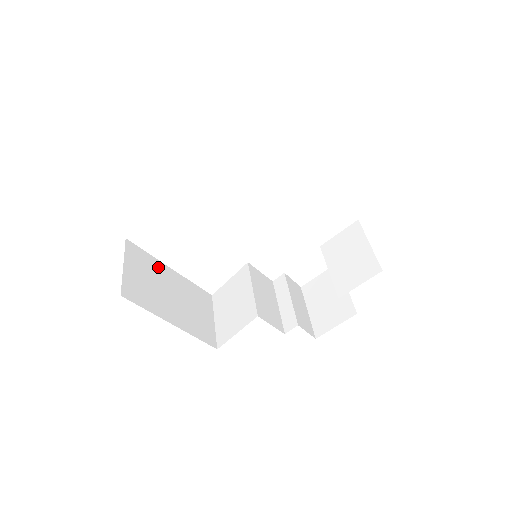
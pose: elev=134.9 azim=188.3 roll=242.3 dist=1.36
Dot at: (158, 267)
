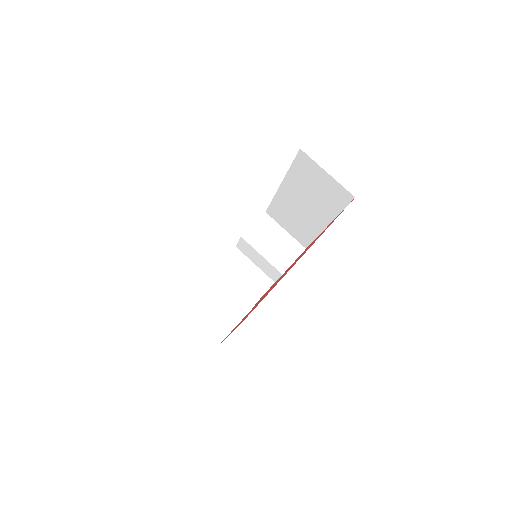
Dot at: occluded
